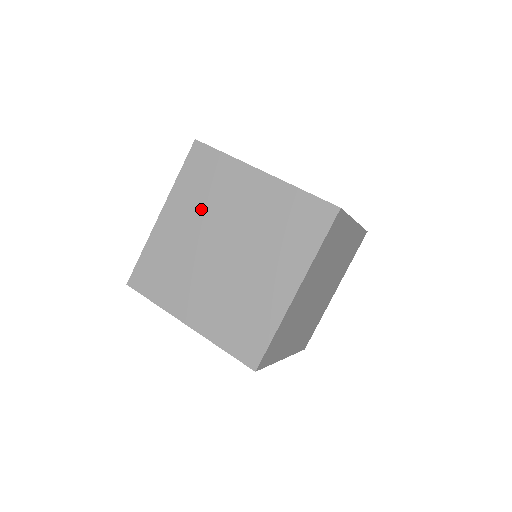
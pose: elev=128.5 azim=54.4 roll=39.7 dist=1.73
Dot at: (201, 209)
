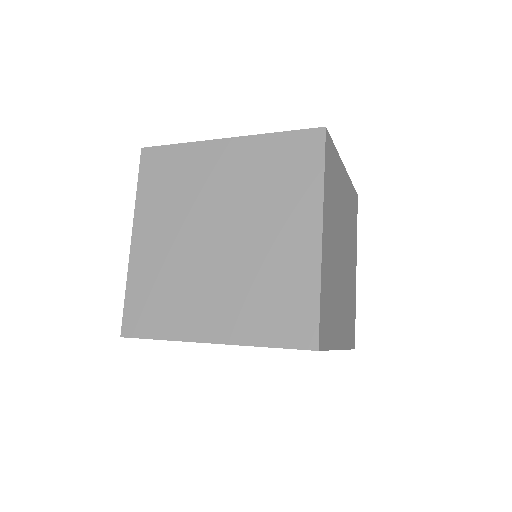
Dot at: (175, 210)
